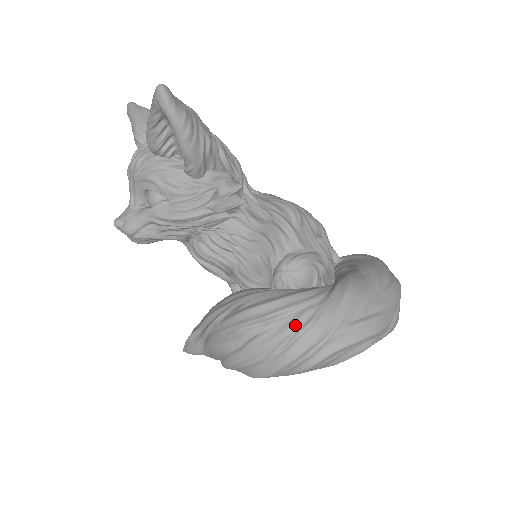
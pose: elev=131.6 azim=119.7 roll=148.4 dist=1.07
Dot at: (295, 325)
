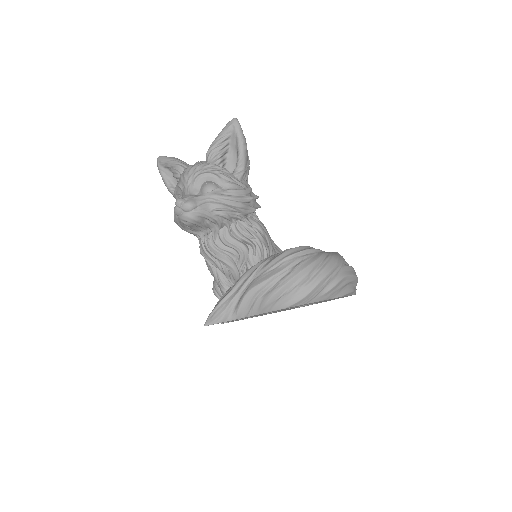
Dot at: (322, 256)
